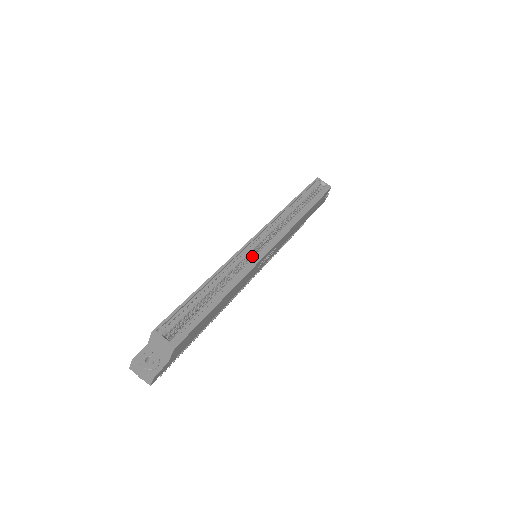
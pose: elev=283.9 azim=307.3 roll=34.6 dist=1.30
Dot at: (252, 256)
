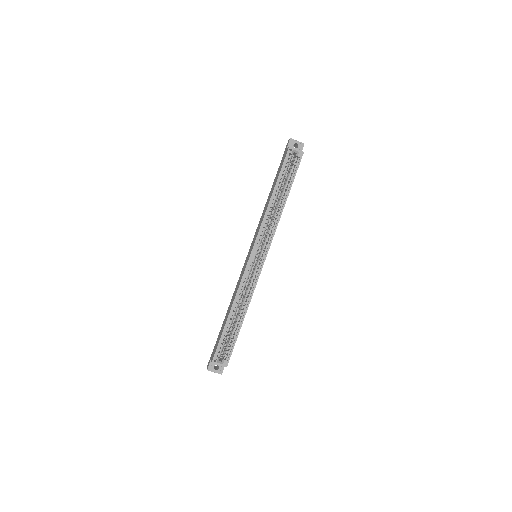
Dot at: (253, 270)
